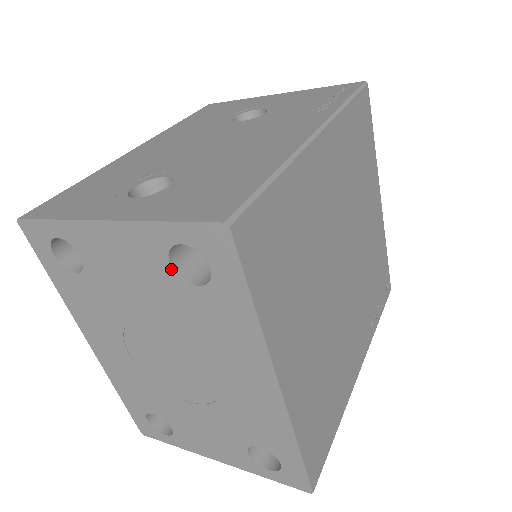
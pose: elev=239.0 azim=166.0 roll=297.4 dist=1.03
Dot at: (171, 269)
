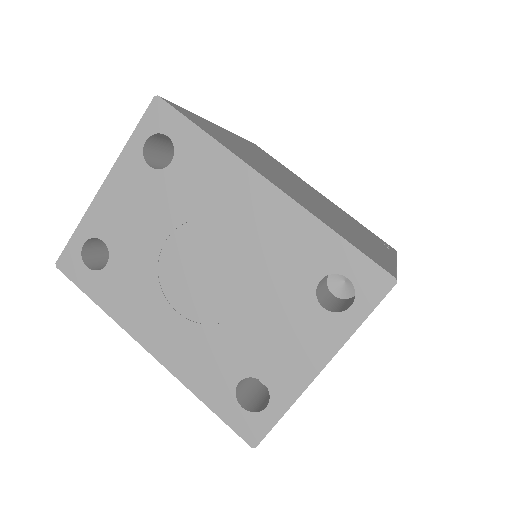
Dot at: (152, 170)
